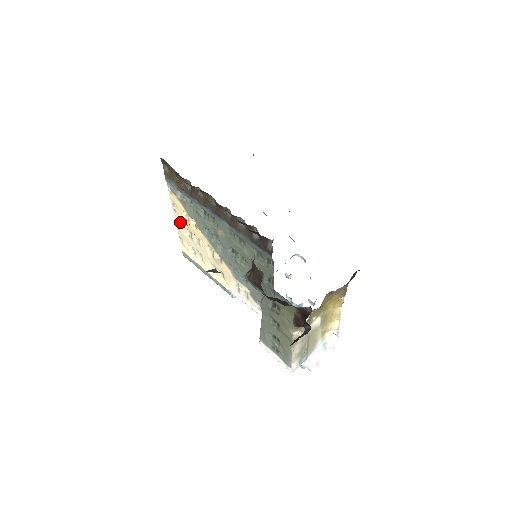
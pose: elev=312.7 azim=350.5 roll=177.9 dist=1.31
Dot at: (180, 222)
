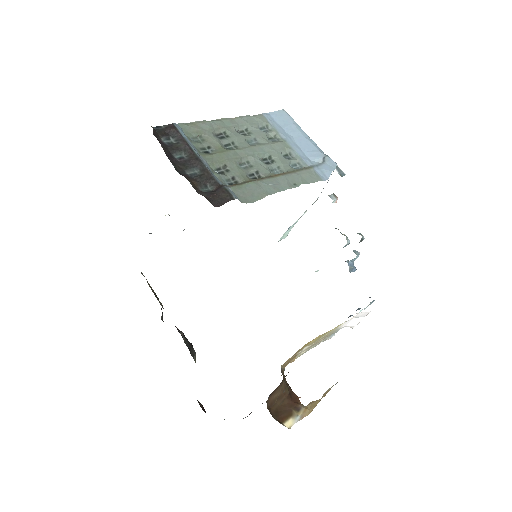
Dot at: occluded
